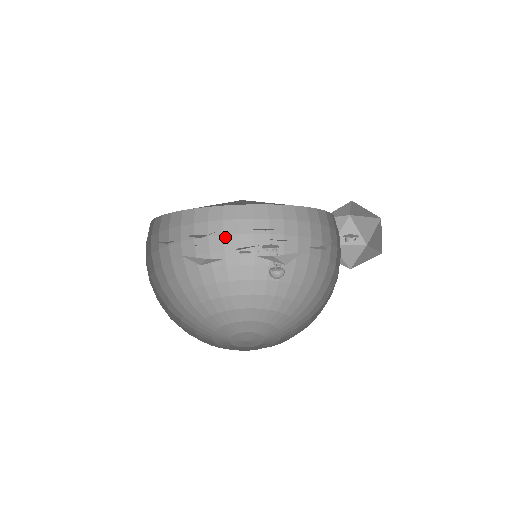
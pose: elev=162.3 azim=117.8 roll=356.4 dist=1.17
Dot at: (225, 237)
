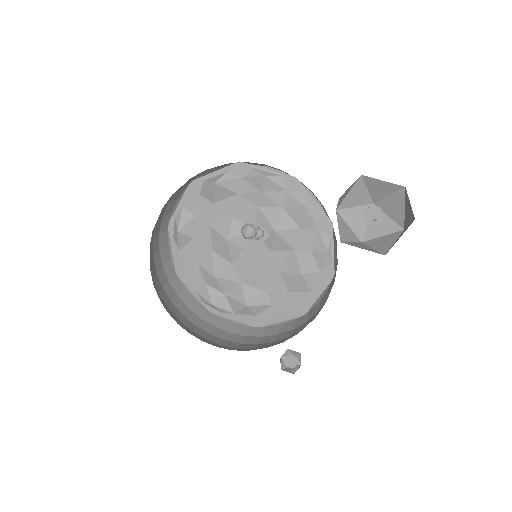
Dot at: (295, 329)
